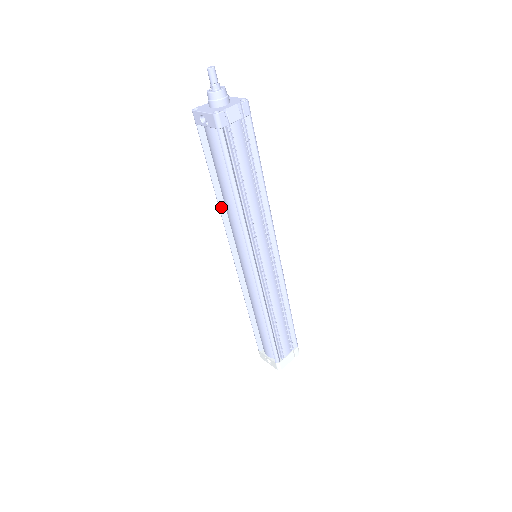
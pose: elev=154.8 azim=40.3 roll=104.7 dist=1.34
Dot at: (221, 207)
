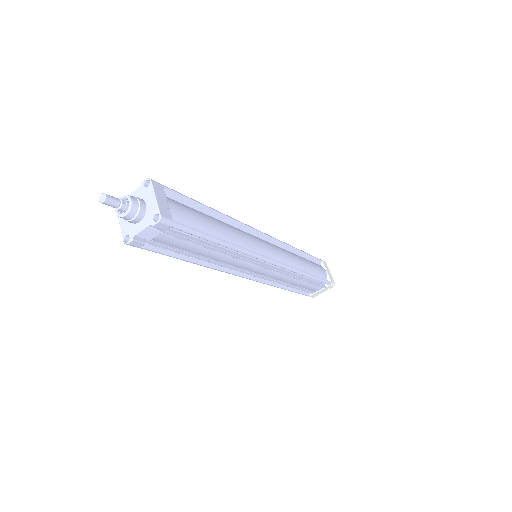
Dot at: occluded
